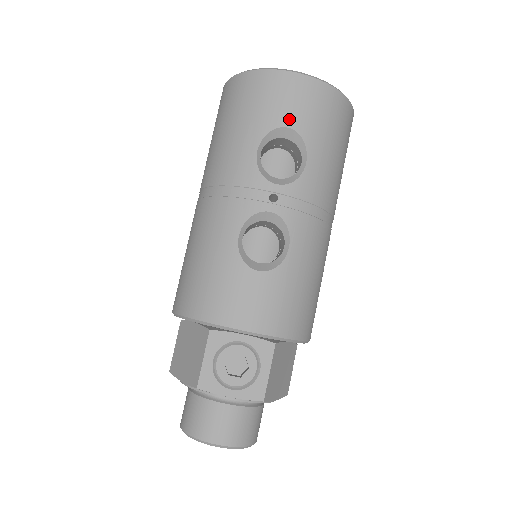
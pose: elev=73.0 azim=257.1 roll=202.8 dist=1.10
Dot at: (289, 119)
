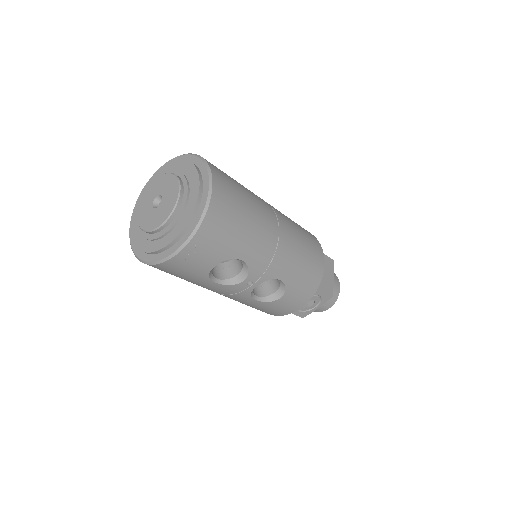
Dot at: (209, 265)
